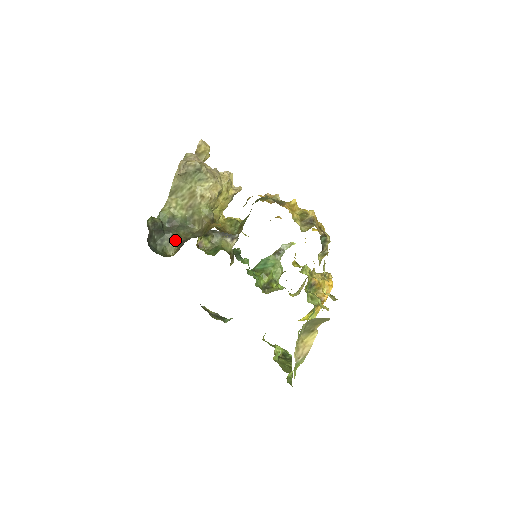
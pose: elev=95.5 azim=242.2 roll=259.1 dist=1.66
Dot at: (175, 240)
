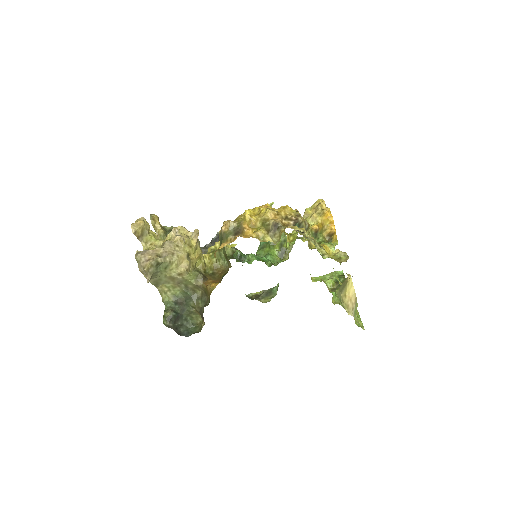
Dot at: (193, 312)
